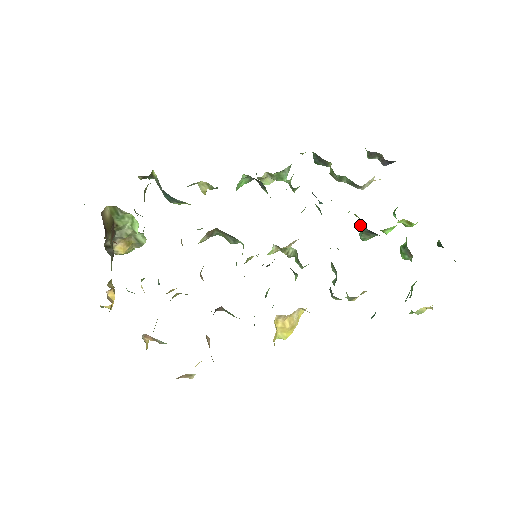
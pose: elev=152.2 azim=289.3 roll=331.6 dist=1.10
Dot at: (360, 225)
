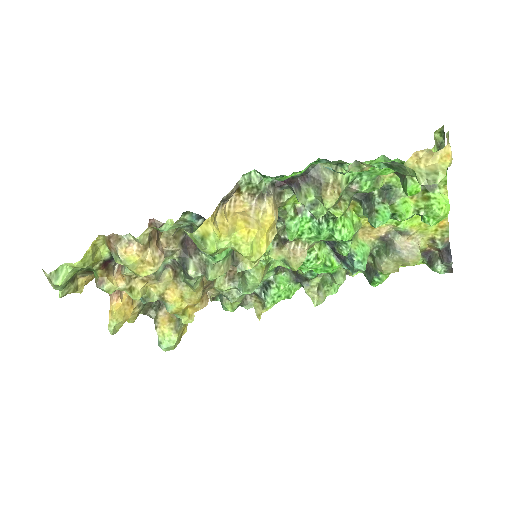
Dot at: (363, 213)
